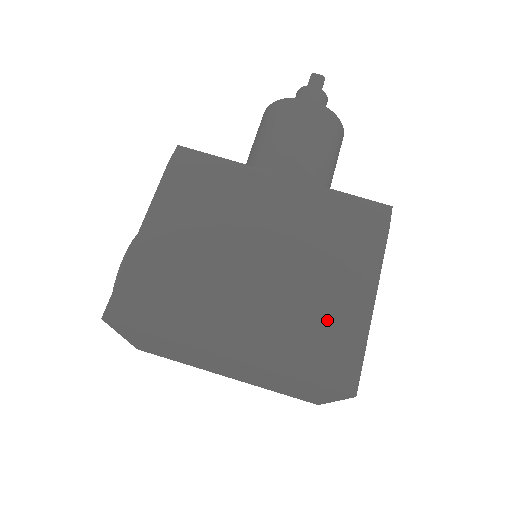
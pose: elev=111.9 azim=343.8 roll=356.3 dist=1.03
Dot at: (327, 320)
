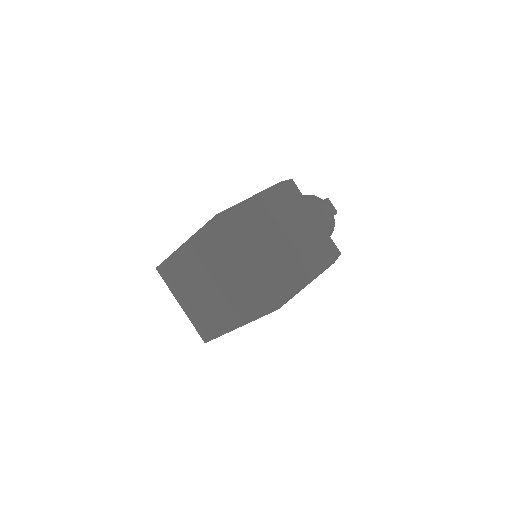
Dot at: occluded
